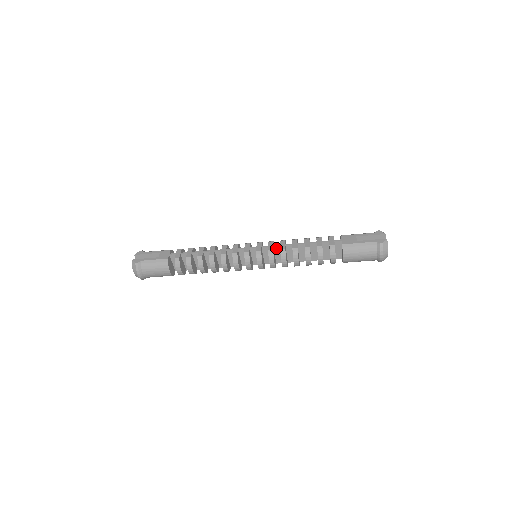
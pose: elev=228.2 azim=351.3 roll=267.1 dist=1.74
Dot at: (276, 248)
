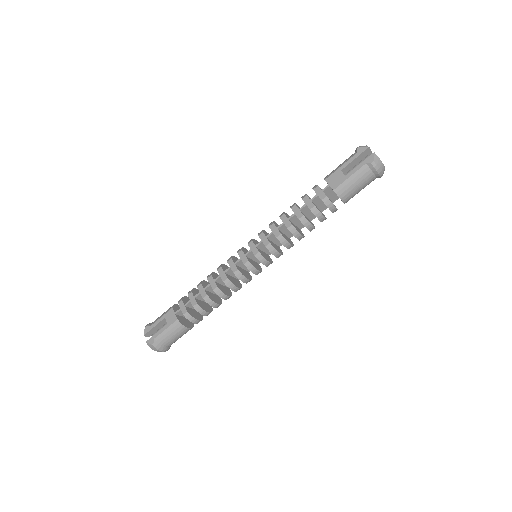
Dot at: (270, 237)
